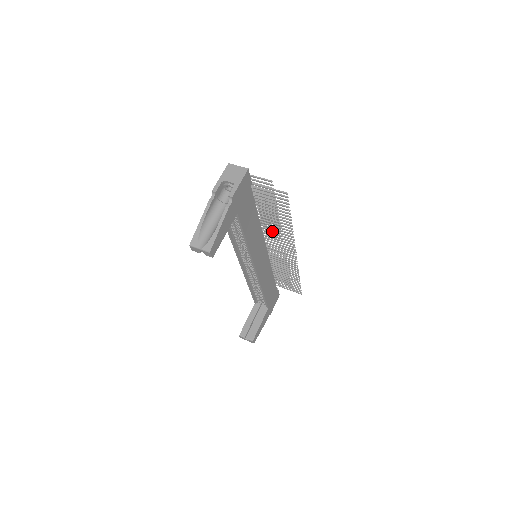
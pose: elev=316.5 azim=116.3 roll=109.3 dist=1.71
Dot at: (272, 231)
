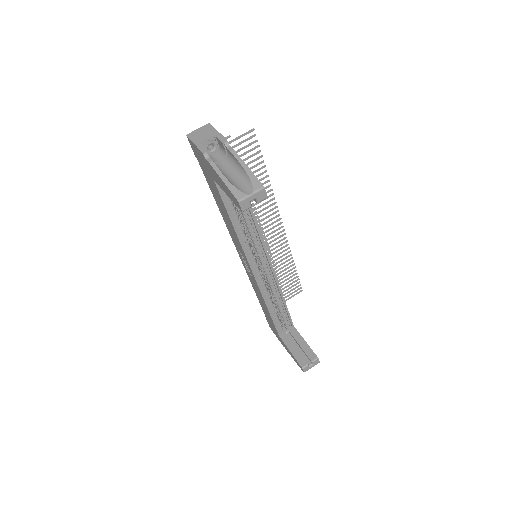
Dot at: occluded
